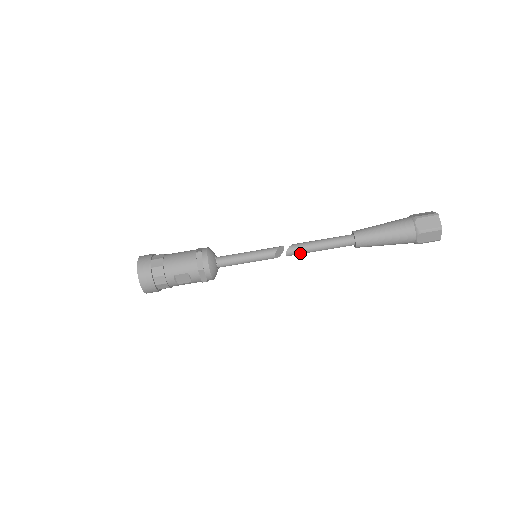
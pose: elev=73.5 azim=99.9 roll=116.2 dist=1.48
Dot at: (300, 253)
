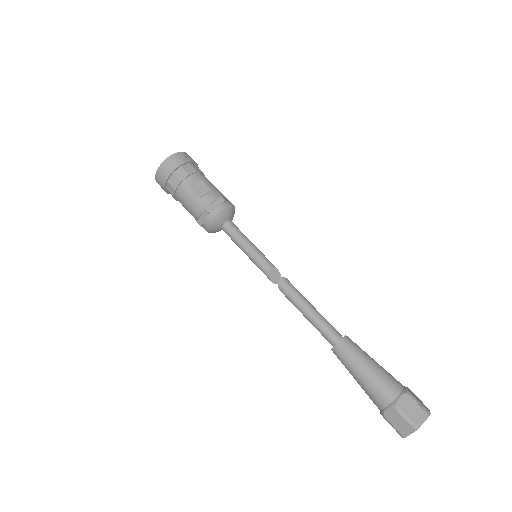
Dot at: (291, 292)
